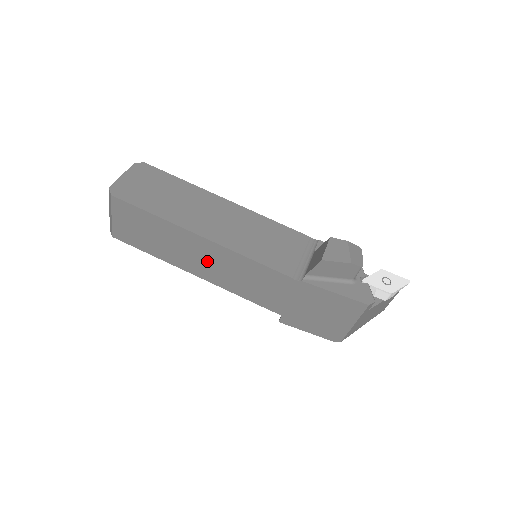
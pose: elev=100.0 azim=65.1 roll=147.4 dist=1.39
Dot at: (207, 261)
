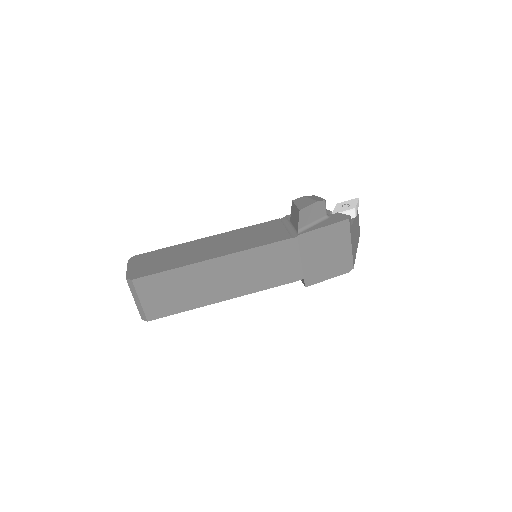
Dot at: (228, 278)
